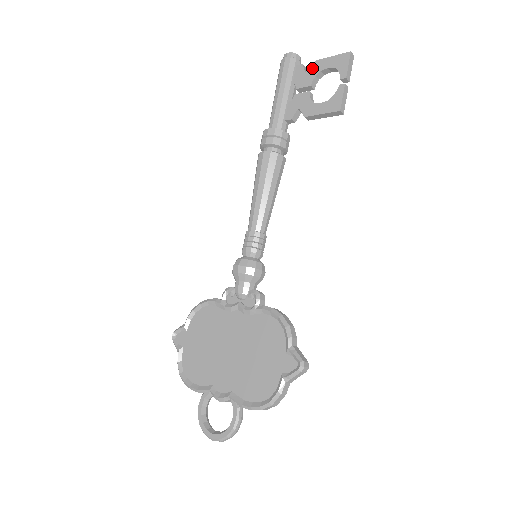
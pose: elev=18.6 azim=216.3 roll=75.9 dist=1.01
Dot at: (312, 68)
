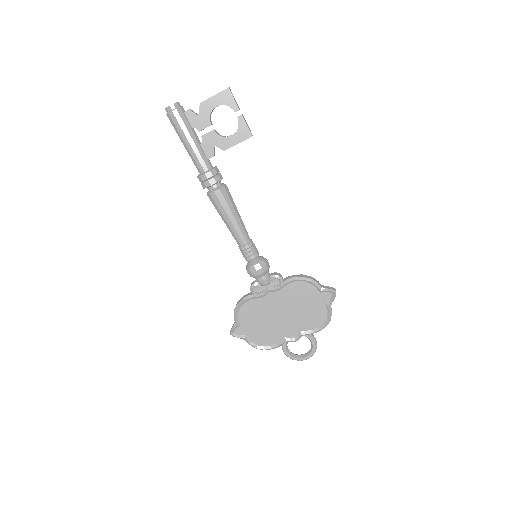
Dot at: (202, 110)
